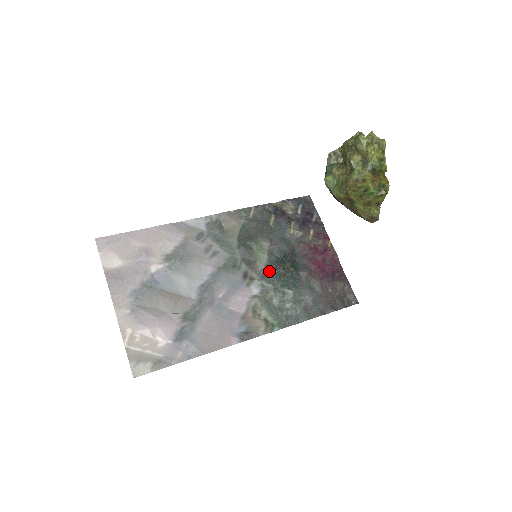
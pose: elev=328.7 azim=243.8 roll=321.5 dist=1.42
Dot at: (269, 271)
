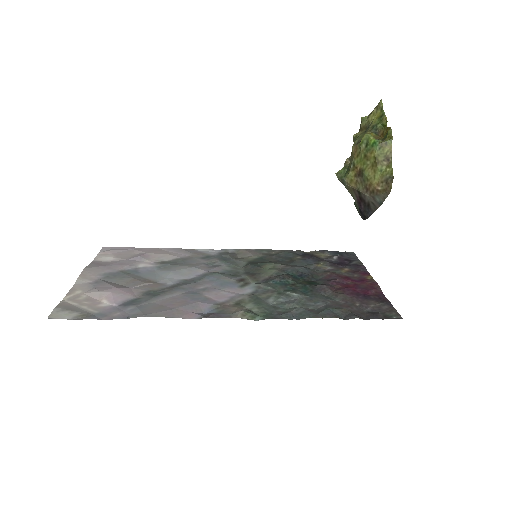
Dot at: (273, 279)
